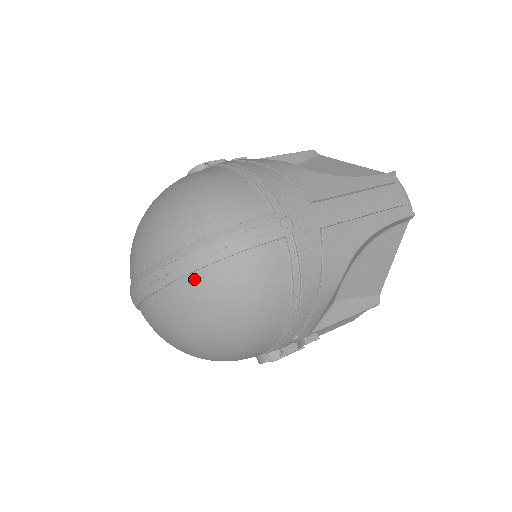
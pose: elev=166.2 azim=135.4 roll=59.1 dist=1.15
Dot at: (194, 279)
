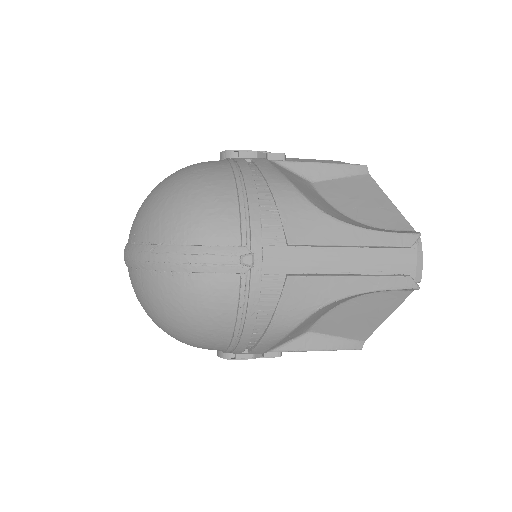
Dot at: (151, 276)
